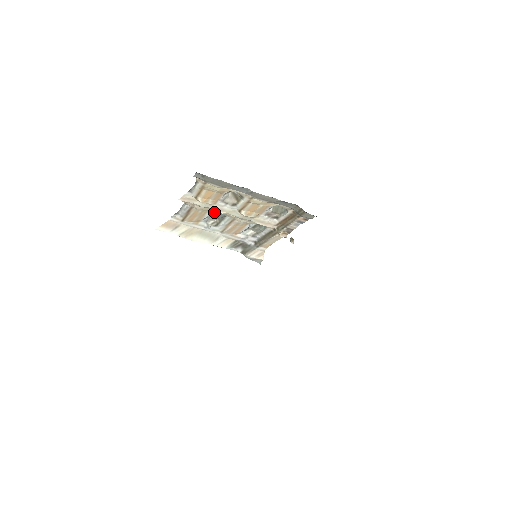
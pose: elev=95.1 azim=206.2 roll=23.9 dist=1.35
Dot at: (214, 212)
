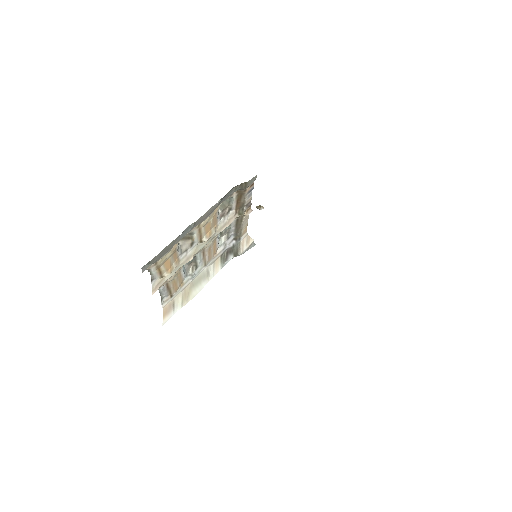
Dot at: occluded
